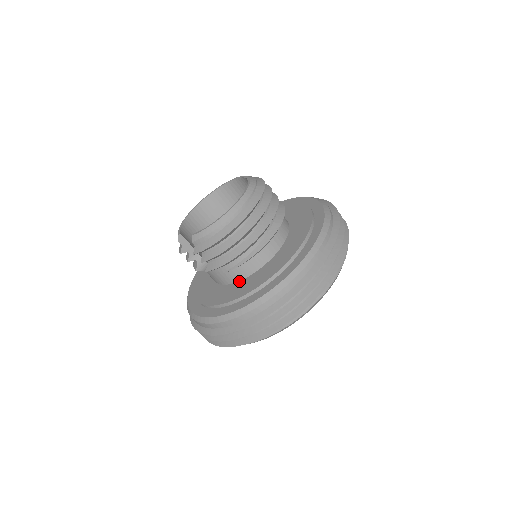
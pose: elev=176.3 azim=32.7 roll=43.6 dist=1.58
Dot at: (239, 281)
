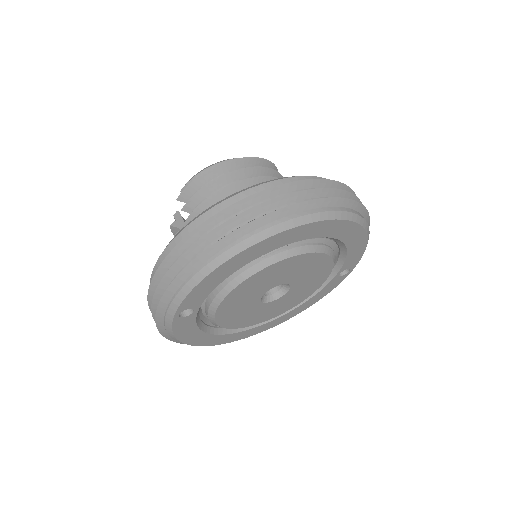
Dot at: occluded
